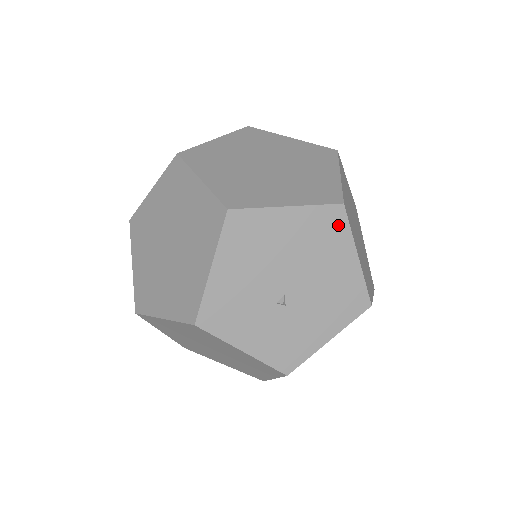
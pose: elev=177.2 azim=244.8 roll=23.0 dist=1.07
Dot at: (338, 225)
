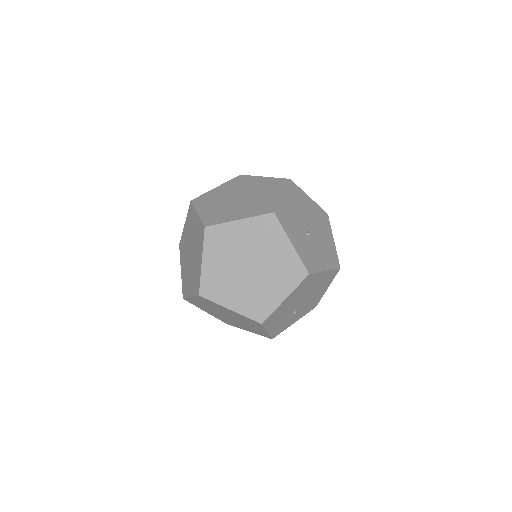
Dot at: (326, 220)
